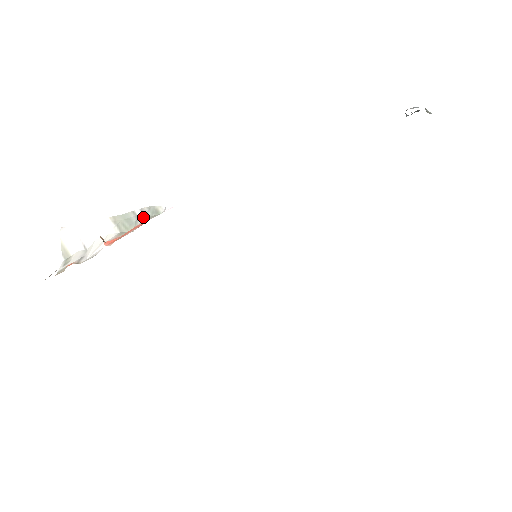
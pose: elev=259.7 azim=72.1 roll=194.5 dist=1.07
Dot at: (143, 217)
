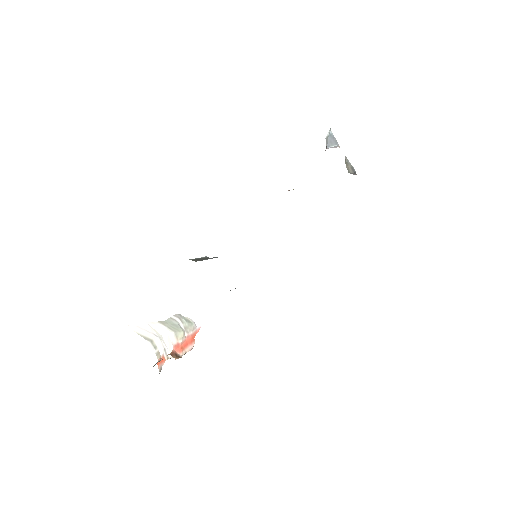
Dot at: (181, 323)
